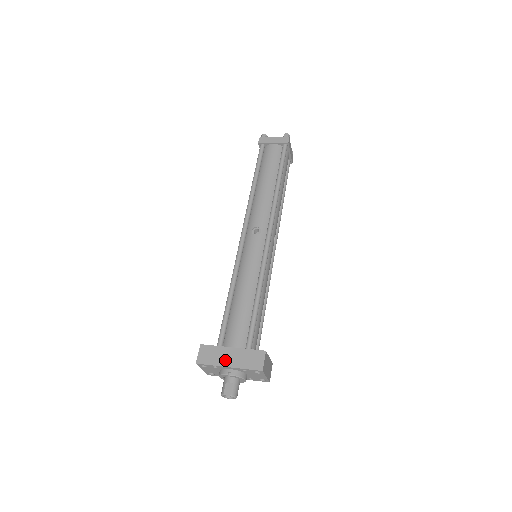
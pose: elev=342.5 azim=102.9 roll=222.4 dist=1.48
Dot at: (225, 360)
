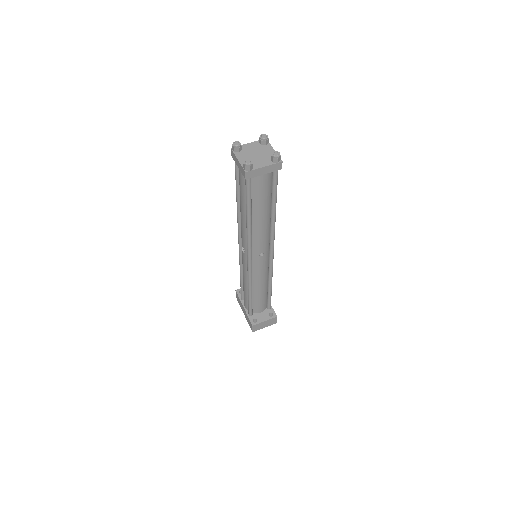
Dot at: (242, 310)
